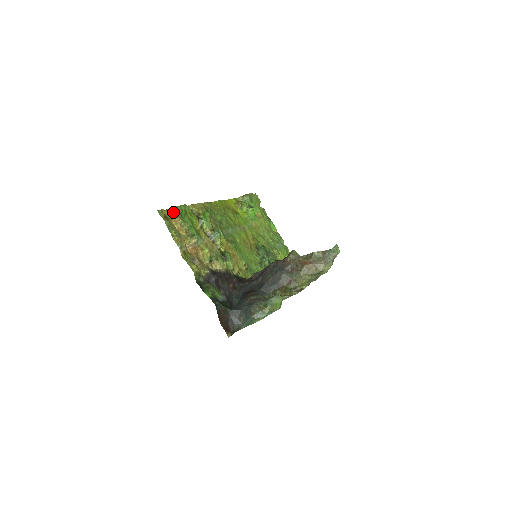
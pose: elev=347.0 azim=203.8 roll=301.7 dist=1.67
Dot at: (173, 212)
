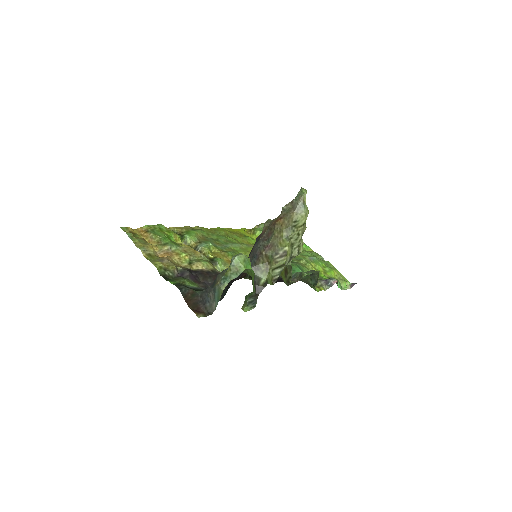
Dot at: (143, 230)
